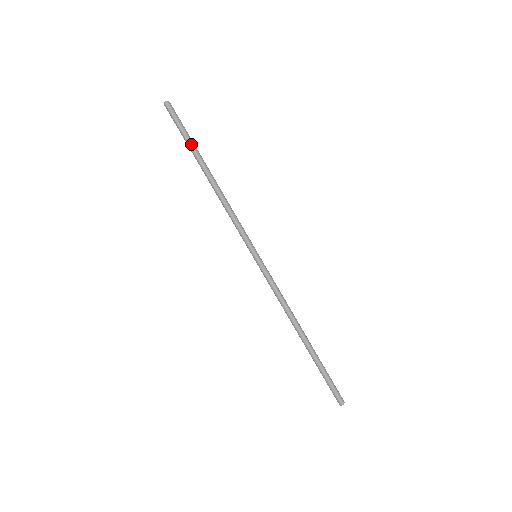
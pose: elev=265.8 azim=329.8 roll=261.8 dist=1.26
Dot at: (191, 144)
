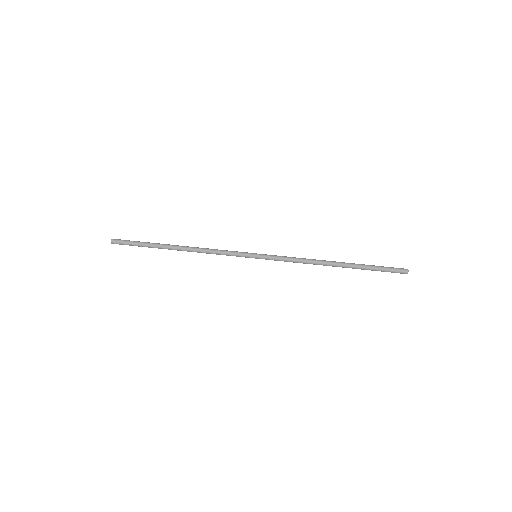
Dot at: (150, 245)
